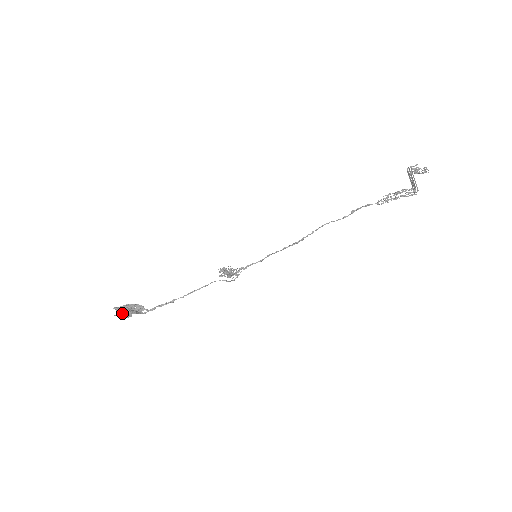
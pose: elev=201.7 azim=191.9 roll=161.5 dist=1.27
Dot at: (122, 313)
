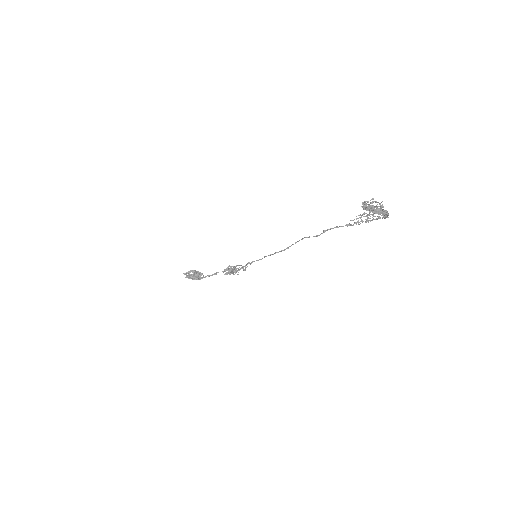
Dot at: occluded
